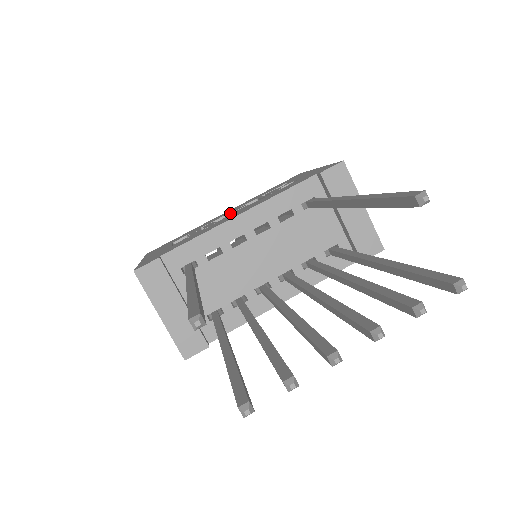
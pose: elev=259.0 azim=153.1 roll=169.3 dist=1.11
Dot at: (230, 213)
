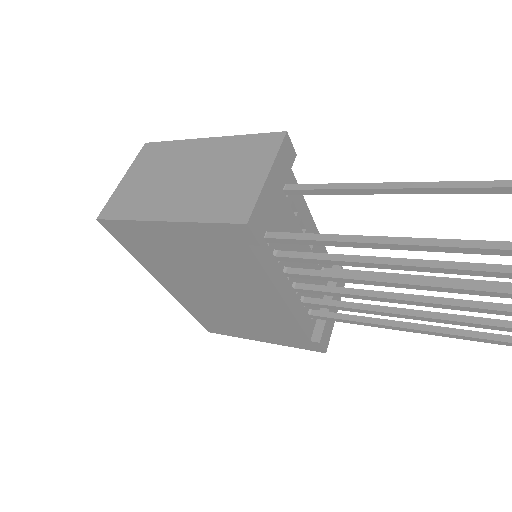
Dot at: occluded
